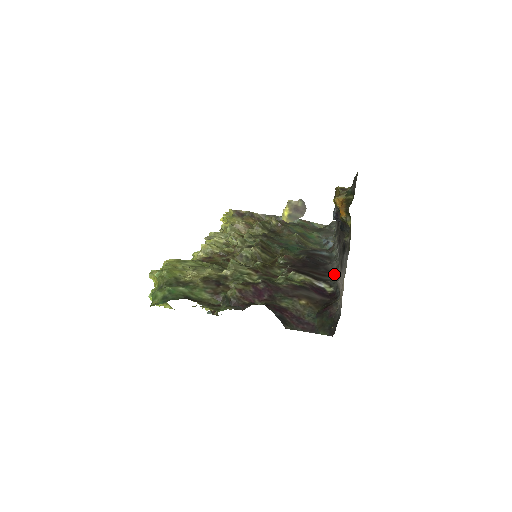
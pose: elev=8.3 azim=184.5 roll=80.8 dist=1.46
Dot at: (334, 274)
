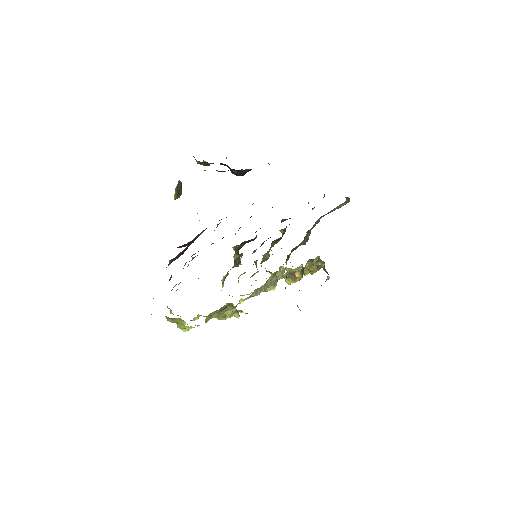
Dot at: occluded
